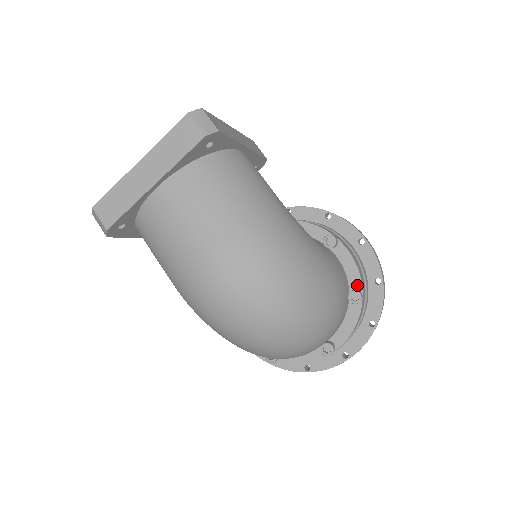
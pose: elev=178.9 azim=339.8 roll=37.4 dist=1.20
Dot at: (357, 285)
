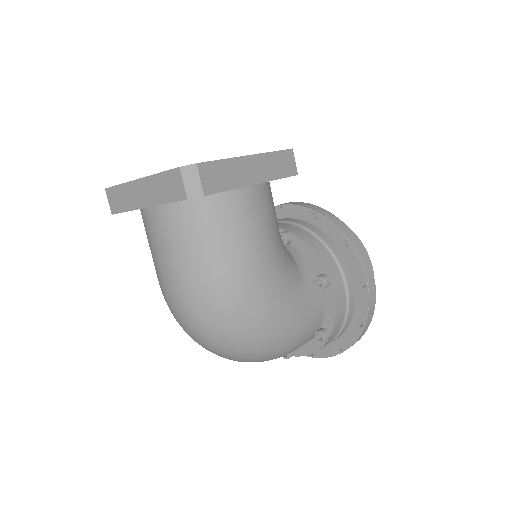
Dot at: (329, 327)
